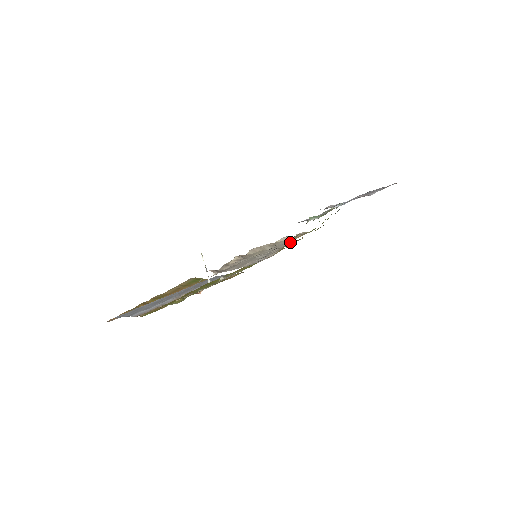
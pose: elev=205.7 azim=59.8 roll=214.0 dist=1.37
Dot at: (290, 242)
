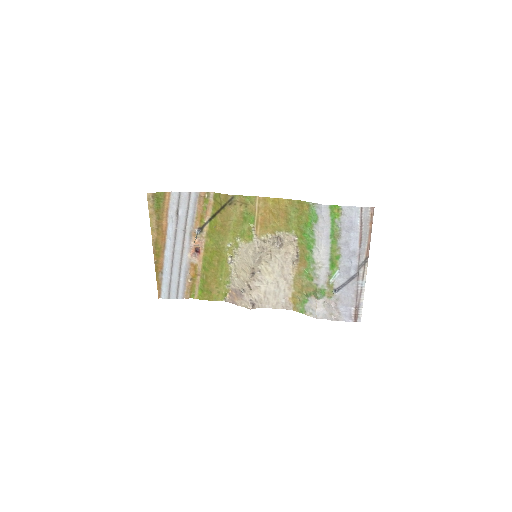
Dot at: (293, 275)
